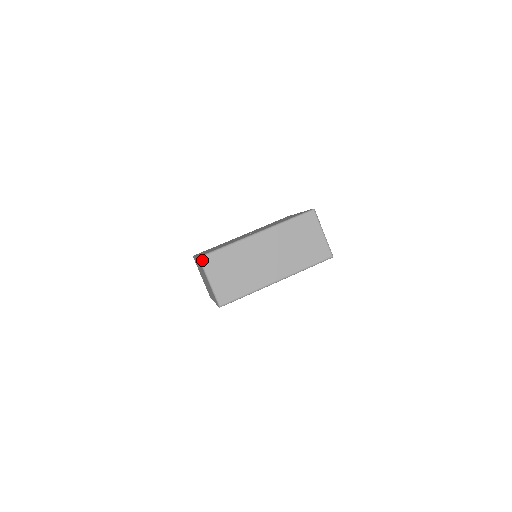
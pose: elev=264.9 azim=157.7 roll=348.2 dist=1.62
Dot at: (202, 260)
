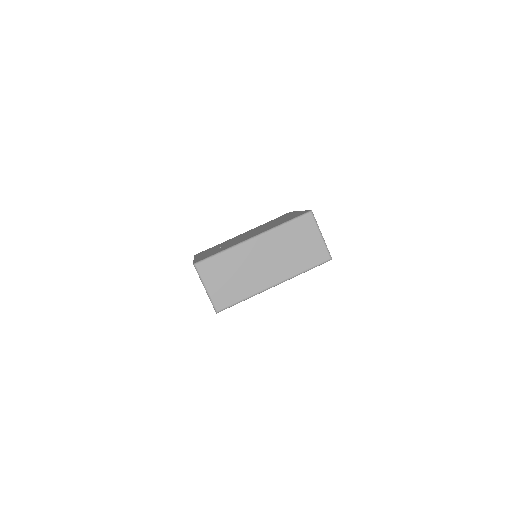
Dot at: (197, 267)
